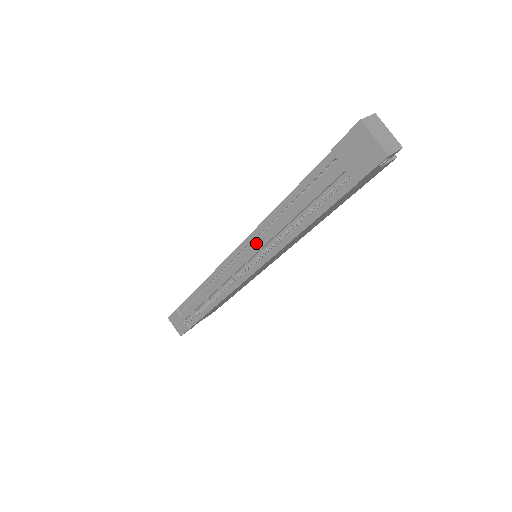
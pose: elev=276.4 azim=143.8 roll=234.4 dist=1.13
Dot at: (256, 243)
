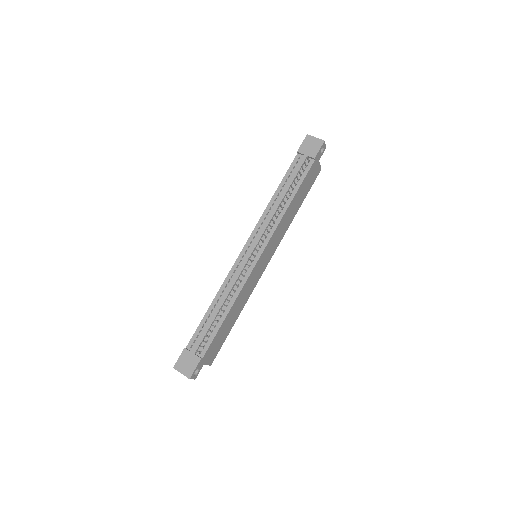
Dot at: (261, 229)
